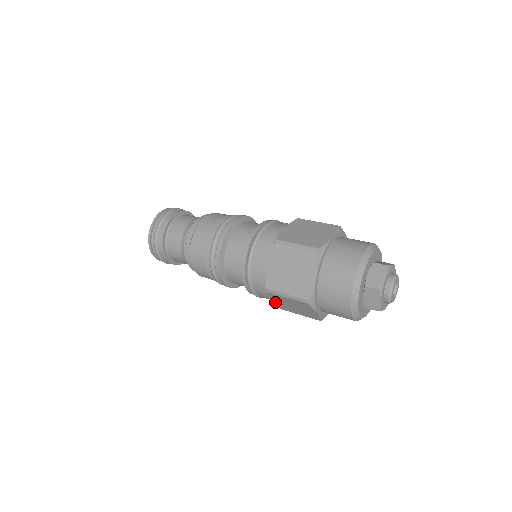
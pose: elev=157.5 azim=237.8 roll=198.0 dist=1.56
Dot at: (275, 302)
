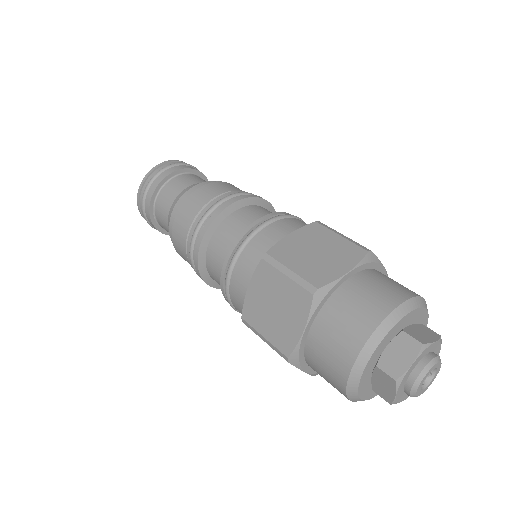
Dot at: occluded
